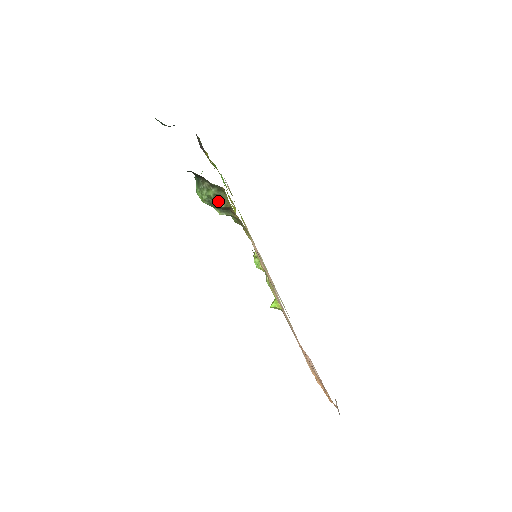
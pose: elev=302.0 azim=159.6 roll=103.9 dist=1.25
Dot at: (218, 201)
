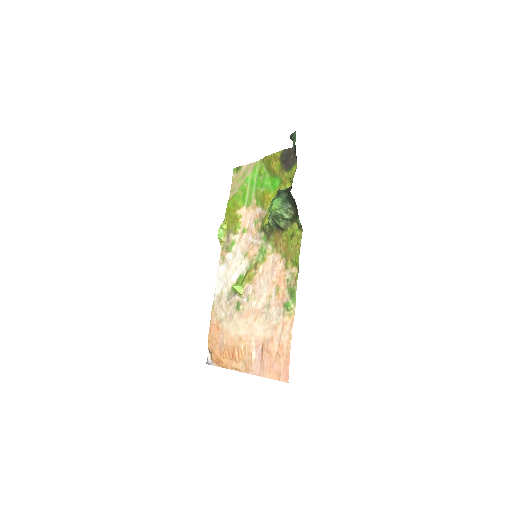
Dot at: (283, 222)
